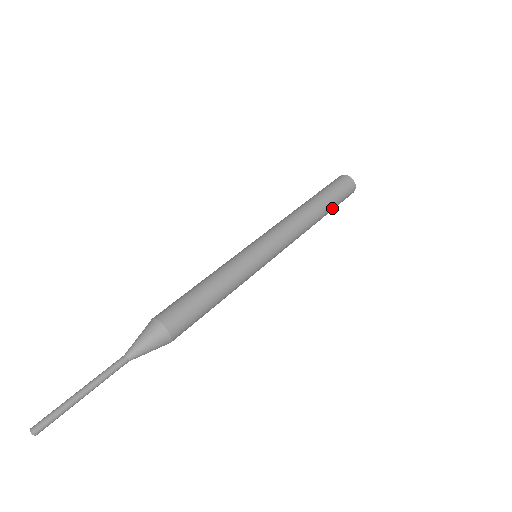
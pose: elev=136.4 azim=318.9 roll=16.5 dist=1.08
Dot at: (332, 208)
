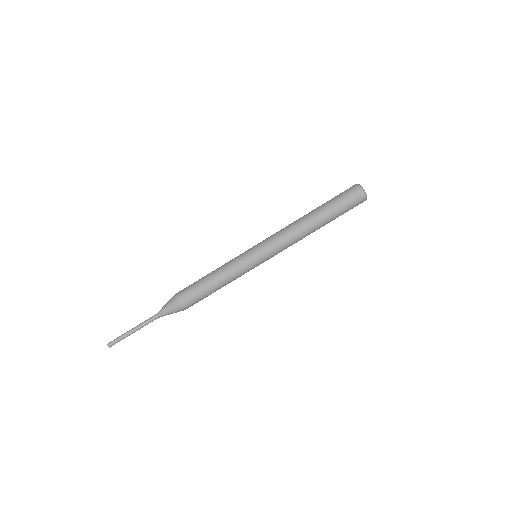
Dot at: occluded
